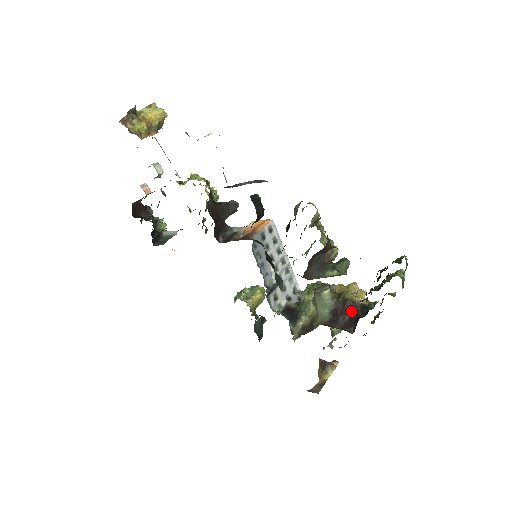
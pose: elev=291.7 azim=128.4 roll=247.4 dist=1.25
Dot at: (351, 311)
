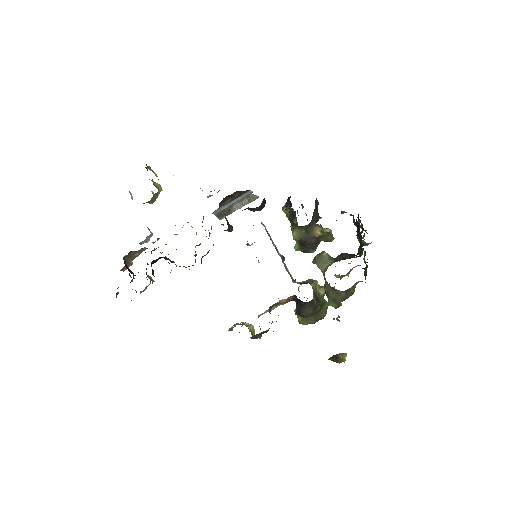
Dot at: (349, 255)
